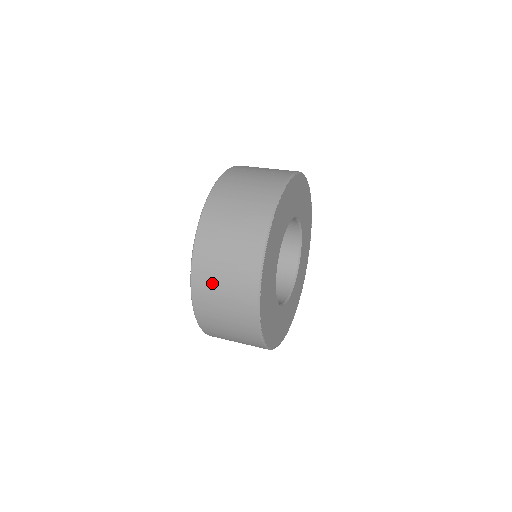
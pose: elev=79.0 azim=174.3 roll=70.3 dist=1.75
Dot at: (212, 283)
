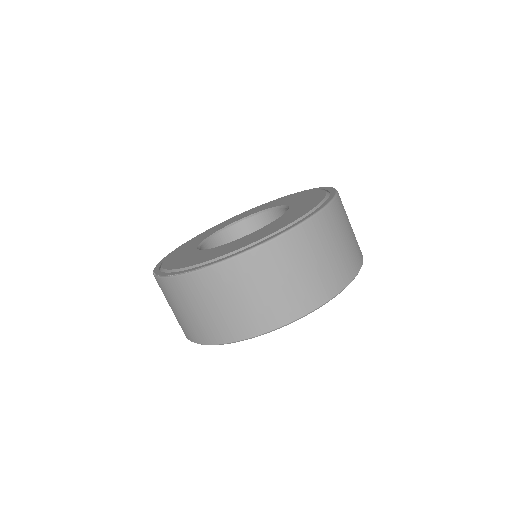
Dot at: (205, 296)
